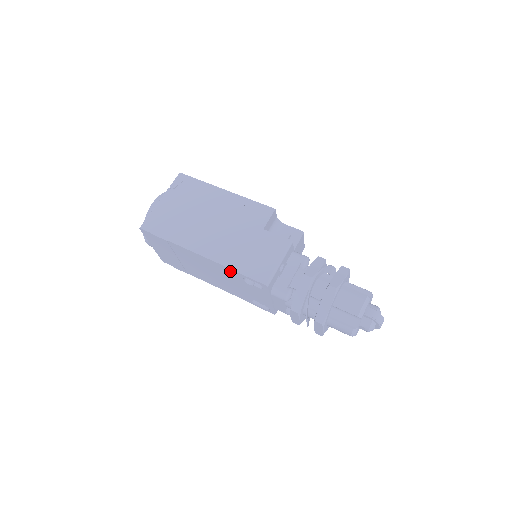
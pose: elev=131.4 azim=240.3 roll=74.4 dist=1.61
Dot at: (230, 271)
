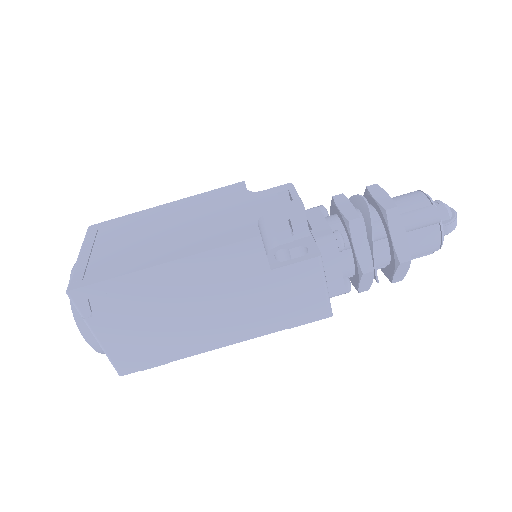
Dot at: occluded
